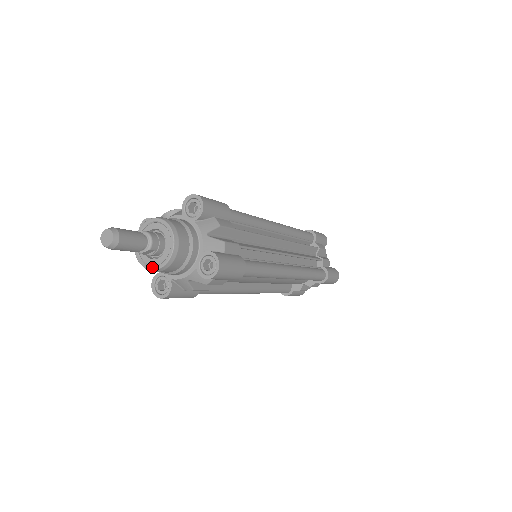
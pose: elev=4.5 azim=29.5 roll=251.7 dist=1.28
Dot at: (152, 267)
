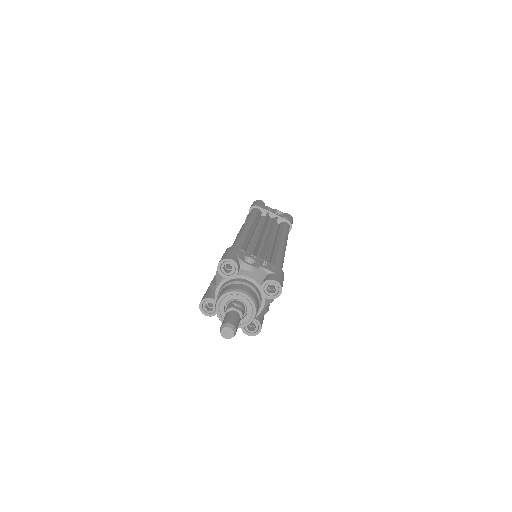
Dot at: occluded
